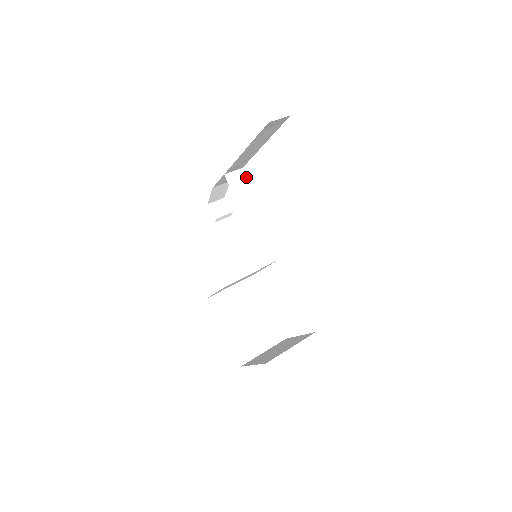
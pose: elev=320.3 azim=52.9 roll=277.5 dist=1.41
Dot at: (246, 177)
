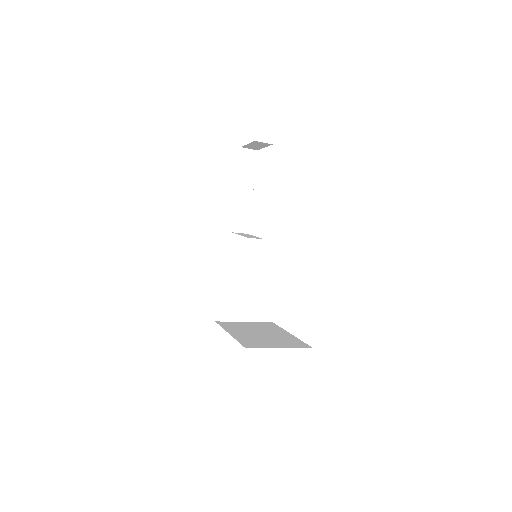
Dot at: occluded
